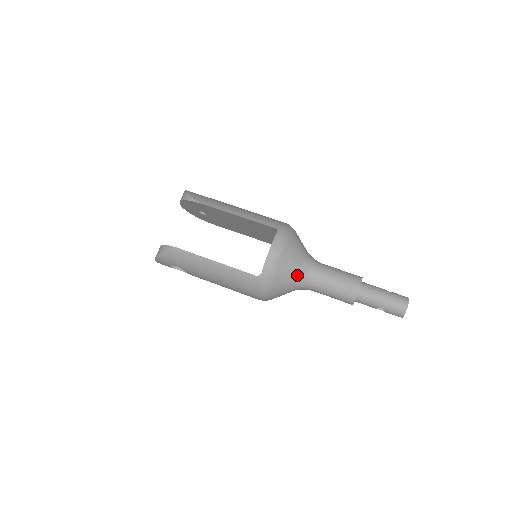
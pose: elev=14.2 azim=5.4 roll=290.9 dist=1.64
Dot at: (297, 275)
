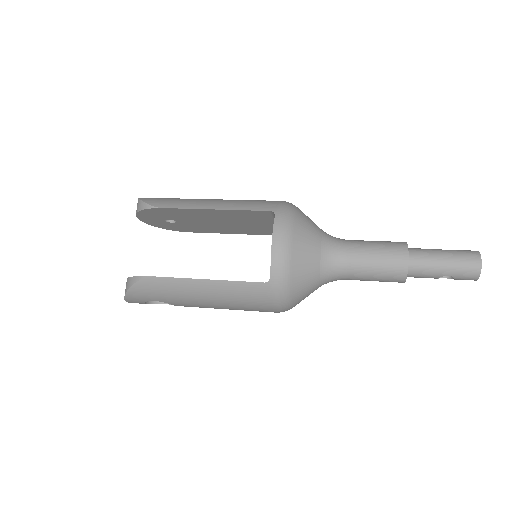
Dot at: (319, 265)
